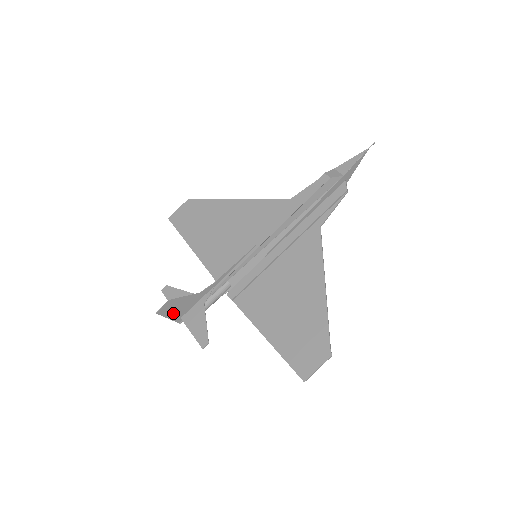
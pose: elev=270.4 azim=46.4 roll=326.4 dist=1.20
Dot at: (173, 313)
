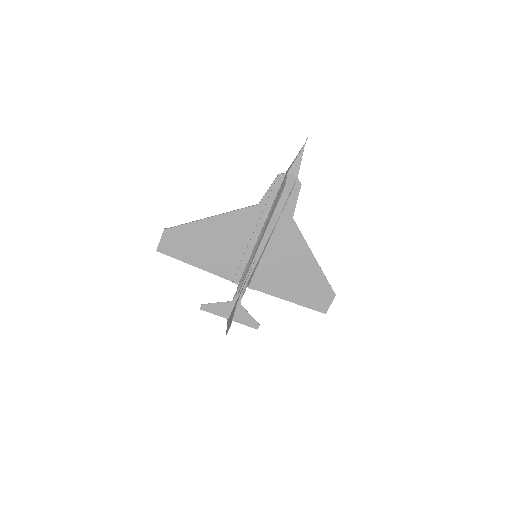
Dot at: (228, 324)
